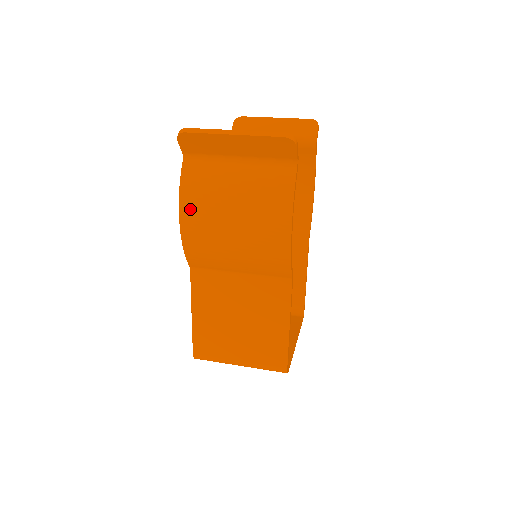
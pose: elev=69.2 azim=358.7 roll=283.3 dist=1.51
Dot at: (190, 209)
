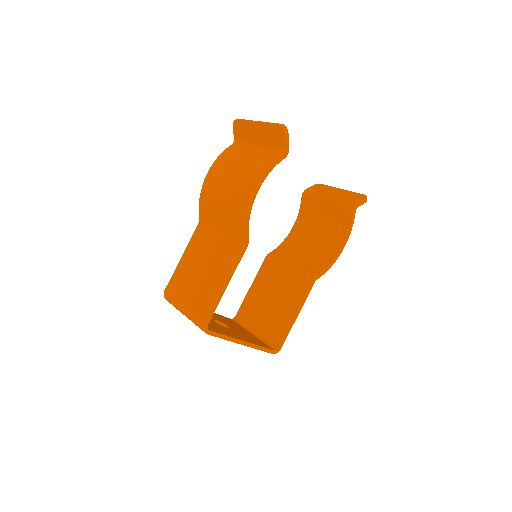
Dot at: (215, 169)
